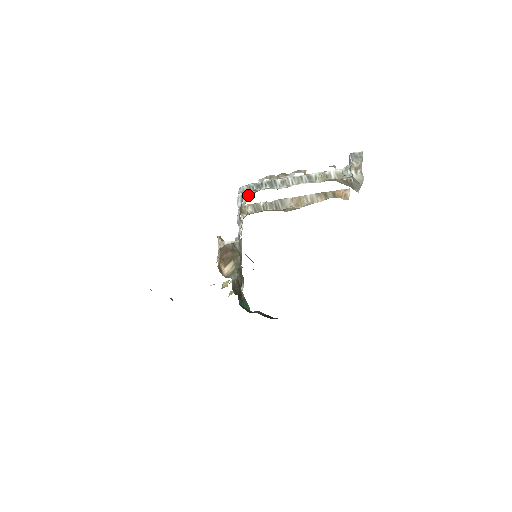
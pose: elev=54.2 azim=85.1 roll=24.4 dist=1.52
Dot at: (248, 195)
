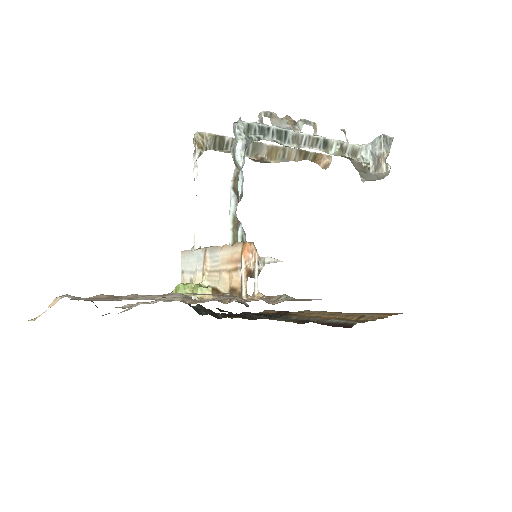
Dot at: occluded
